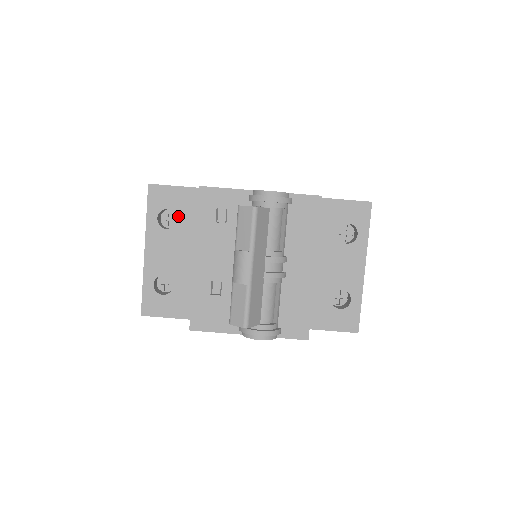
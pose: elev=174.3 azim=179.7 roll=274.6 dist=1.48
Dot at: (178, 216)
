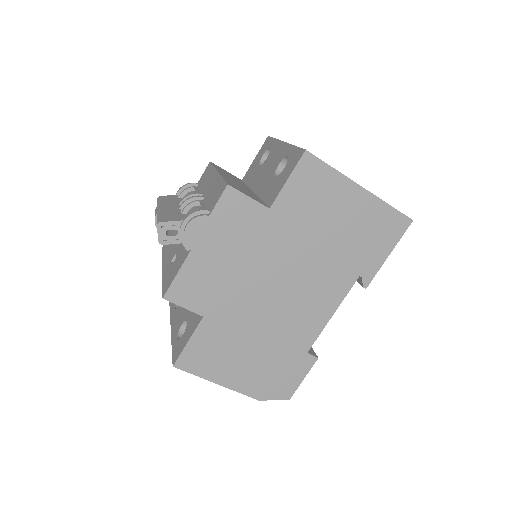
Dot at: occluded
